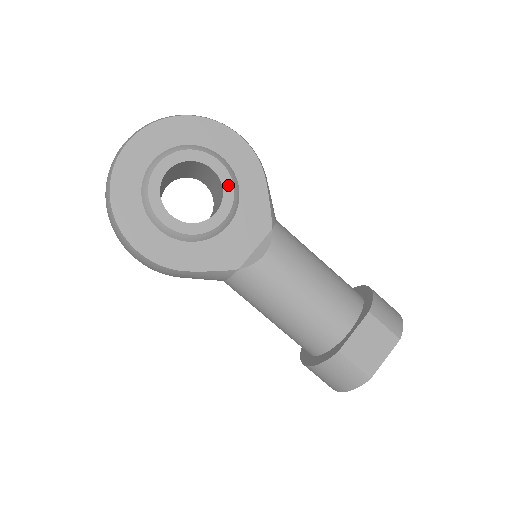
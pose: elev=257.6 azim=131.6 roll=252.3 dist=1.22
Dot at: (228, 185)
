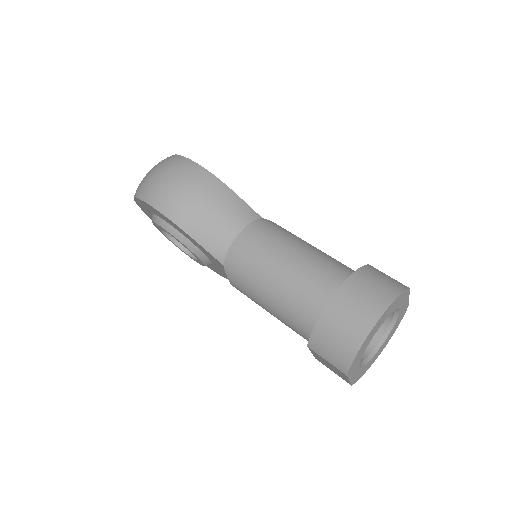
Dot at: occluded
